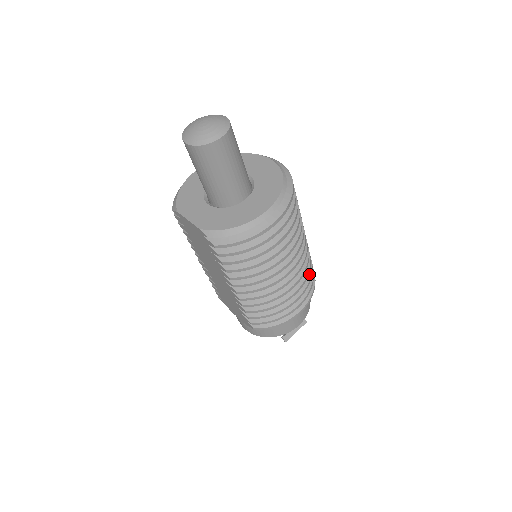
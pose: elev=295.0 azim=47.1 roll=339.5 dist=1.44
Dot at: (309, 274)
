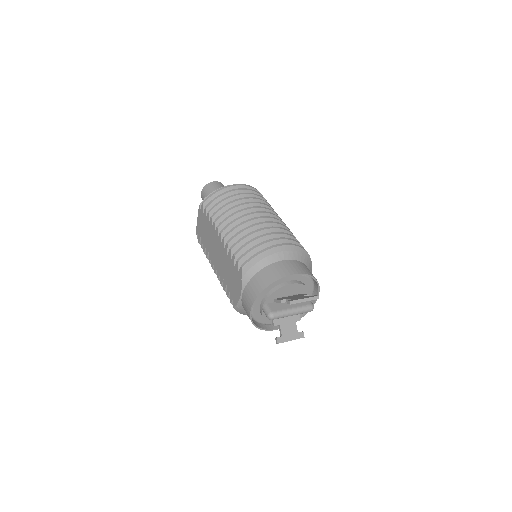
Dot at: occluded
